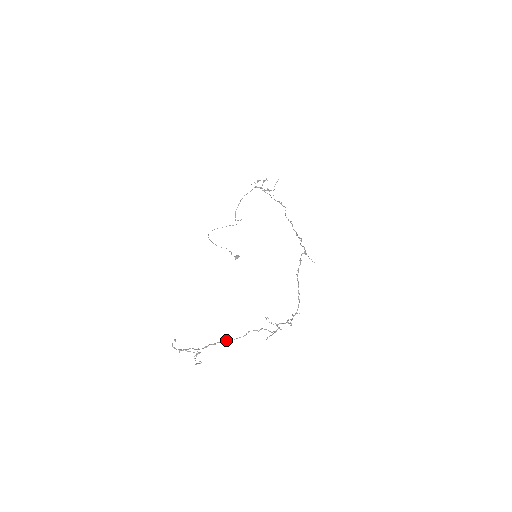
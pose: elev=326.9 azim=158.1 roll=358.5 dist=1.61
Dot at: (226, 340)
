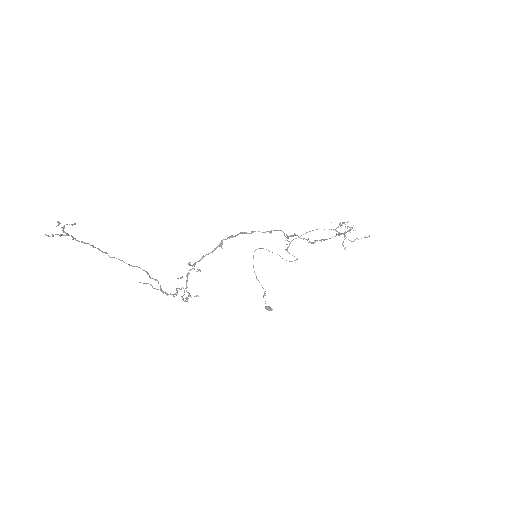
Dot at: occluded
